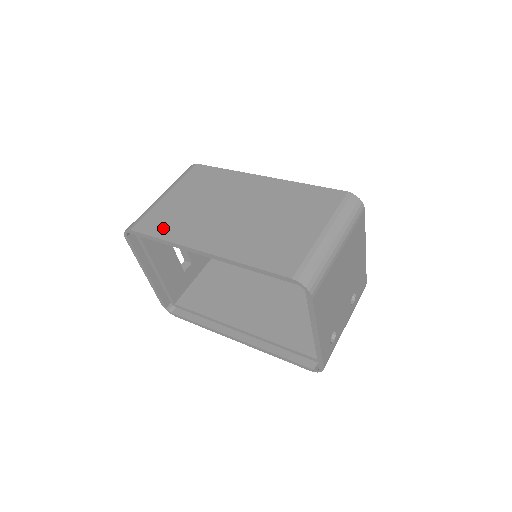
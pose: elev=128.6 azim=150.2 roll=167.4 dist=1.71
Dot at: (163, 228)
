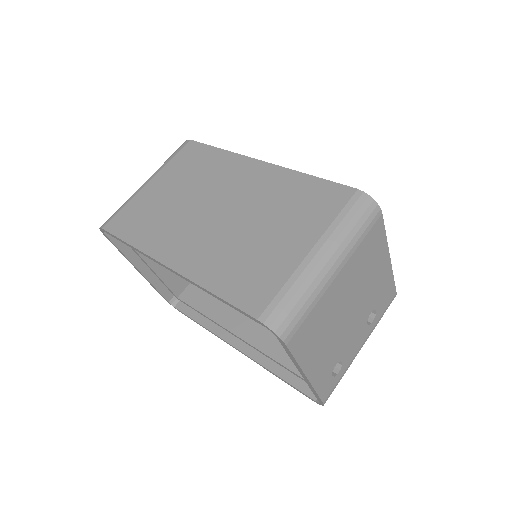
Dot at: (134, 229)
